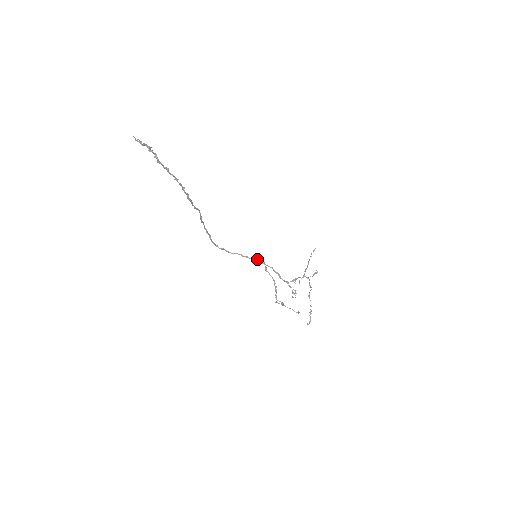
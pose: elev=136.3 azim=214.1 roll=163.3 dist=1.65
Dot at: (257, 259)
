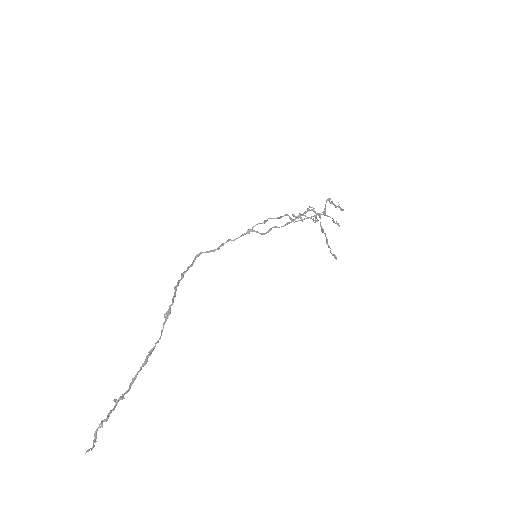
Dot at: (250, 230)
